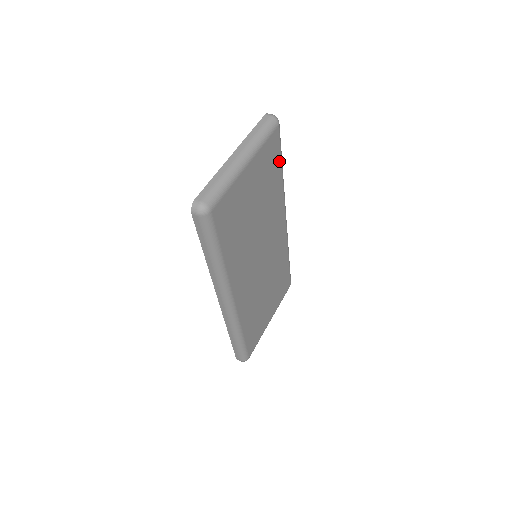
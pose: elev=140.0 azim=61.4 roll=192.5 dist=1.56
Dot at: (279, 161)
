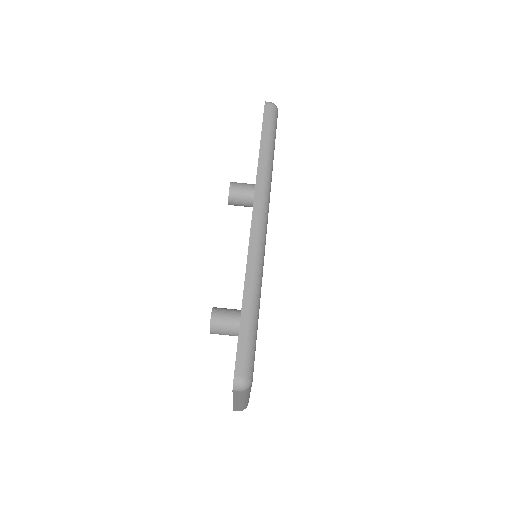
Dot at: occluded
